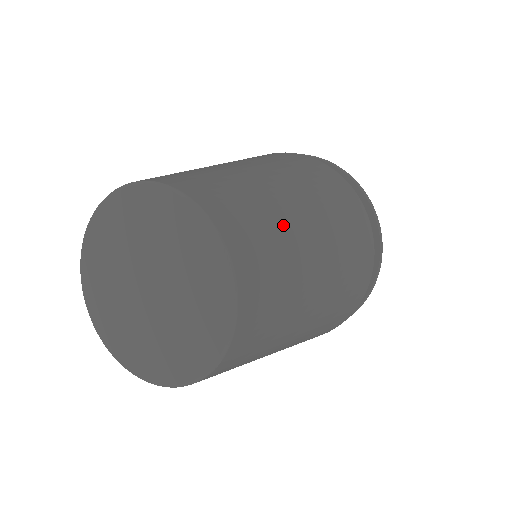
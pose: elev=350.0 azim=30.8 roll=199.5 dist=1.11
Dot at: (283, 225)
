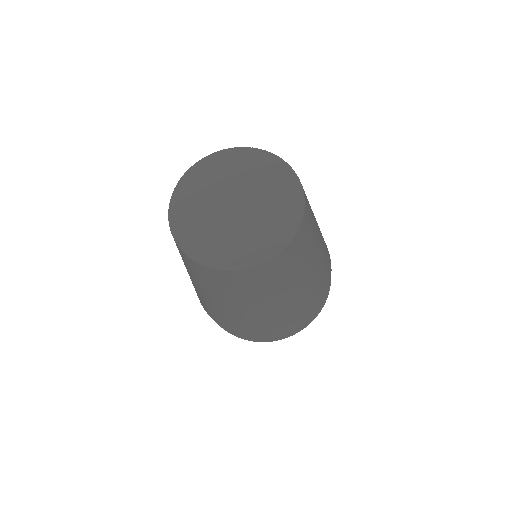
Dot at: (314, 241)
